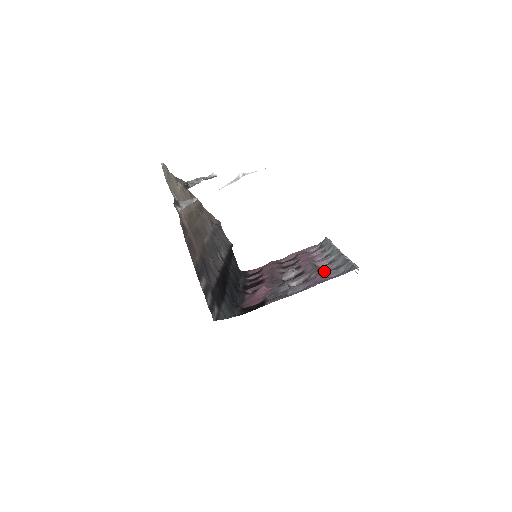
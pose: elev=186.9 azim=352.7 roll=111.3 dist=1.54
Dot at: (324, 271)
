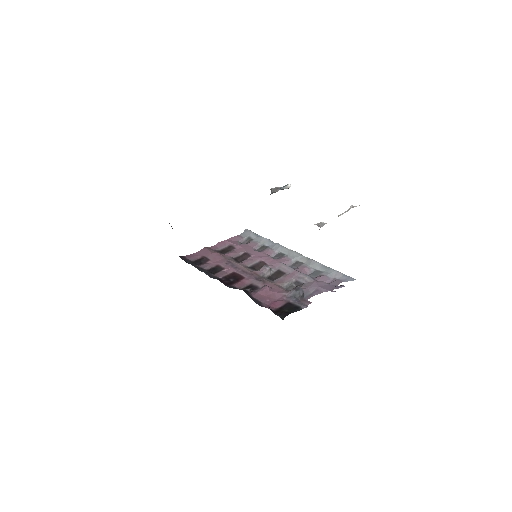
Dot at: occluded
